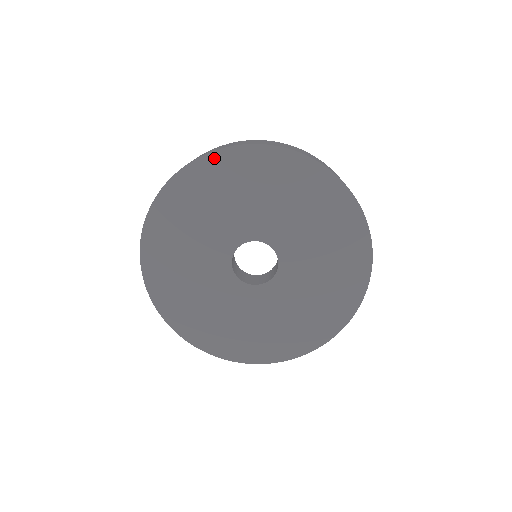
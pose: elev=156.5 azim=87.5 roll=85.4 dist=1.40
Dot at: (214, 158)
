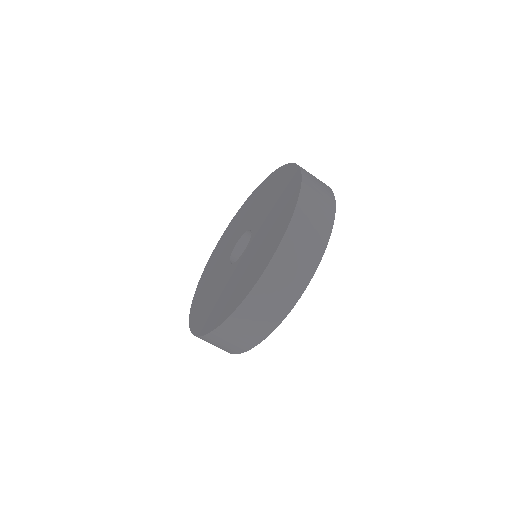
Dot at: (252, 195)
